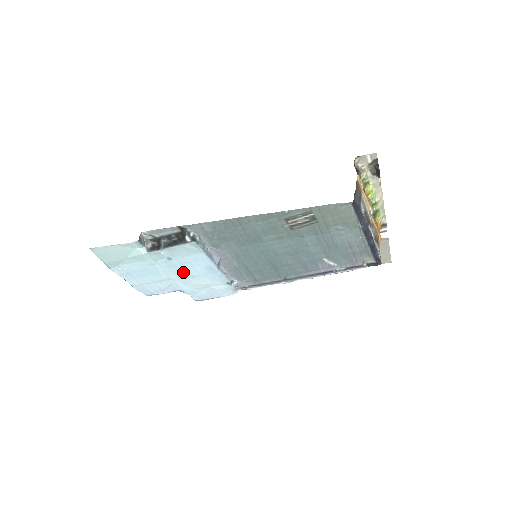
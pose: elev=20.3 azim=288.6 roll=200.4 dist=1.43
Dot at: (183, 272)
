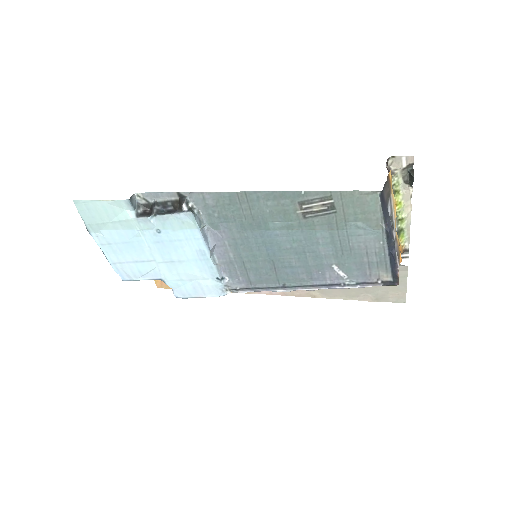
Dot at: (170, 253)
